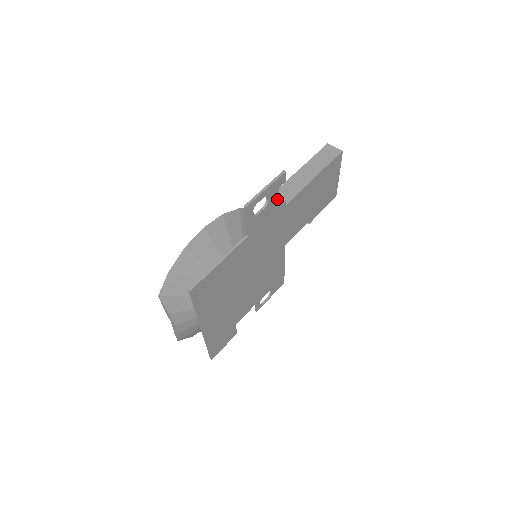
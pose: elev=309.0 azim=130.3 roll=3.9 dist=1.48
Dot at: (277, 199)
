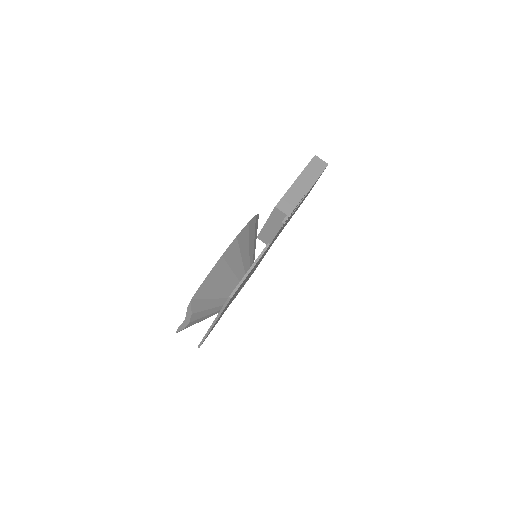
Dot at: occluded
